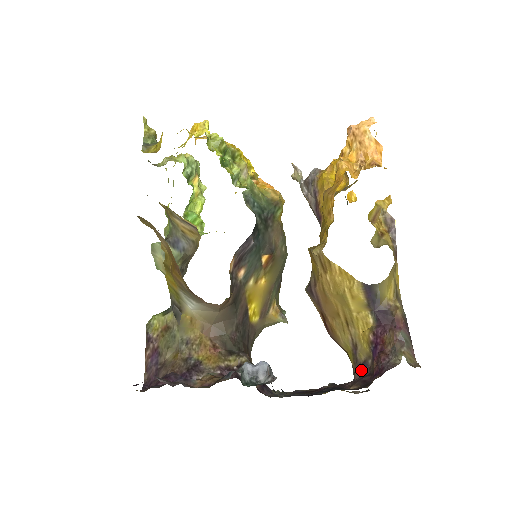
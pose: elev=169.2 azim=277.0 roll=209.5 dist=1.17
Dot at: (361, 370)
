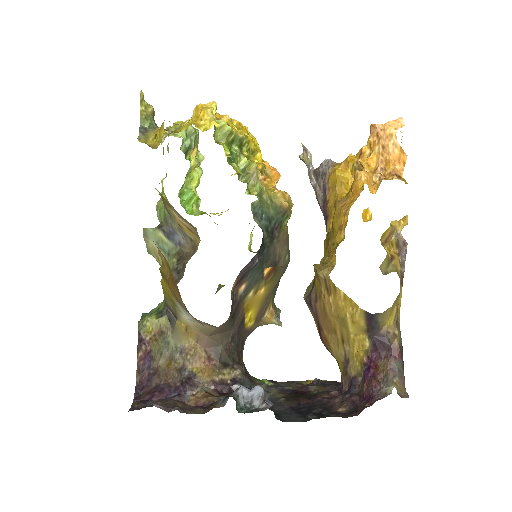
Dot at: (350, 385)
